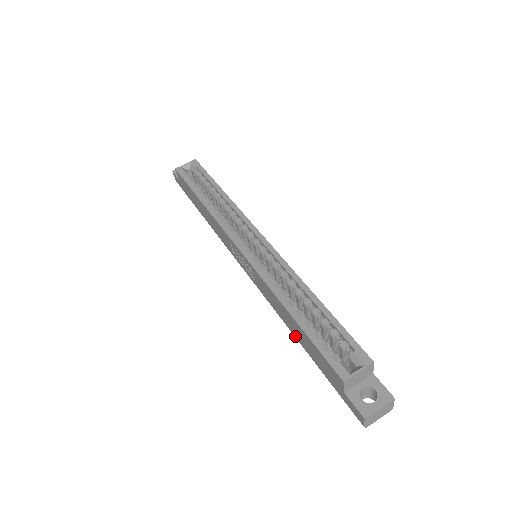
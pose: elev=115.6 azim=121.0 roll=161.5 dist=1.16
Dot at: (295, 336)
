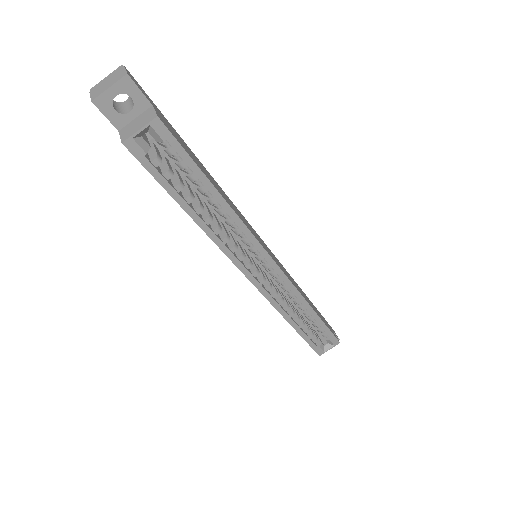
Dot at: occluded
